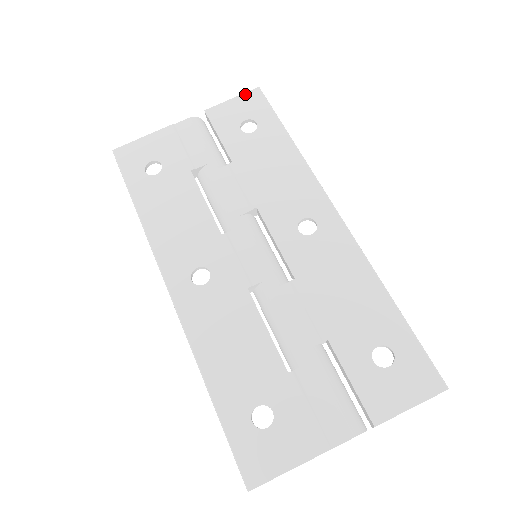
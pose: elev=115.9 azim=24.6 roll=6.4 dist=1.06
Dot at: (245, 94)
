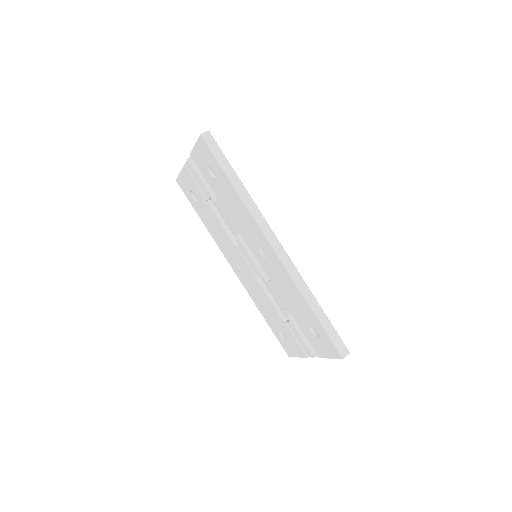
Dot at: (198, 142)
